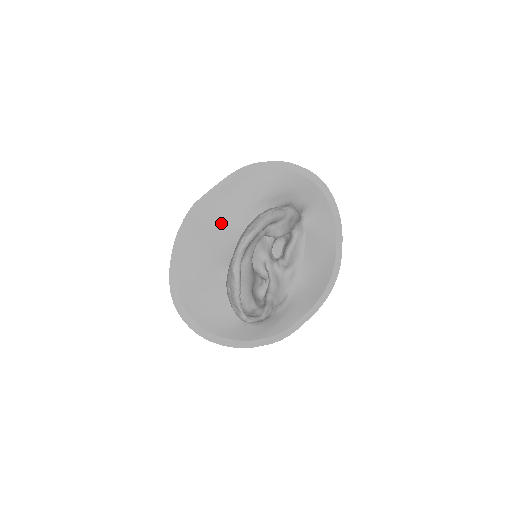
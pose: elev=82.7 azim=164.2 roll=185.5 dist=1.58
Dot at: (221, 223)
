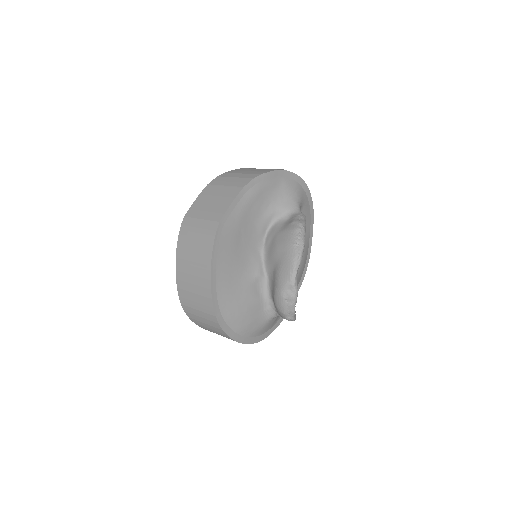
Dot at: (241, 236)
